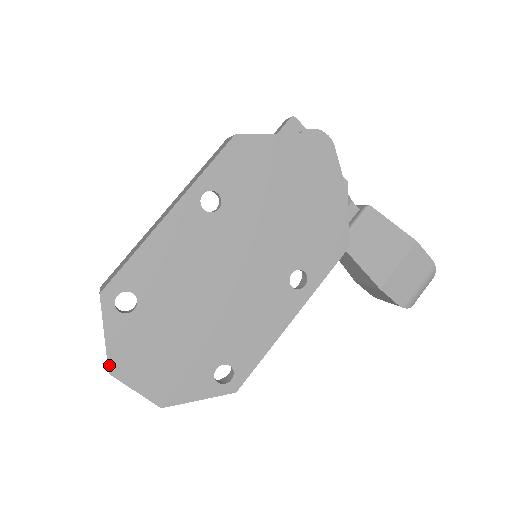
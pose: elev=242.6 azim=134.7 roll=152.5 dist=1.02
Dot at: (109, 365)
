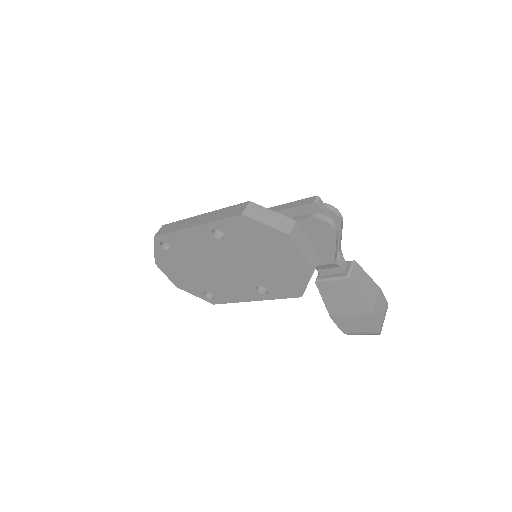
Dot at: (155, 261)
